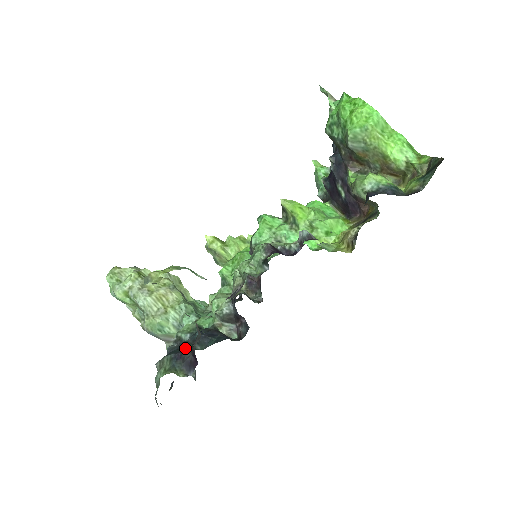
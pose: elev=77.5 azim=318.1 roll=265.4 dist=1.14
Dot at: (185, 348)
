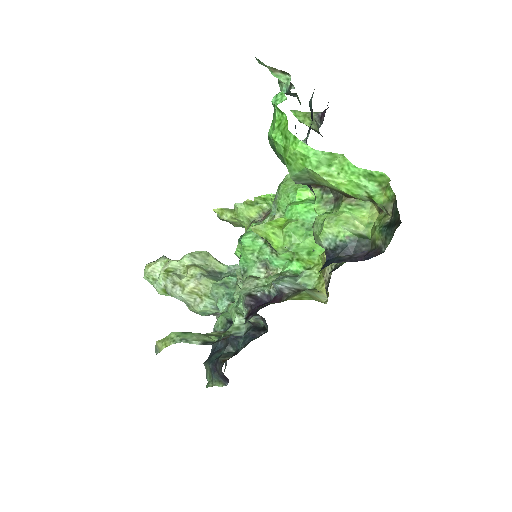
Dot at: (217, 362)
